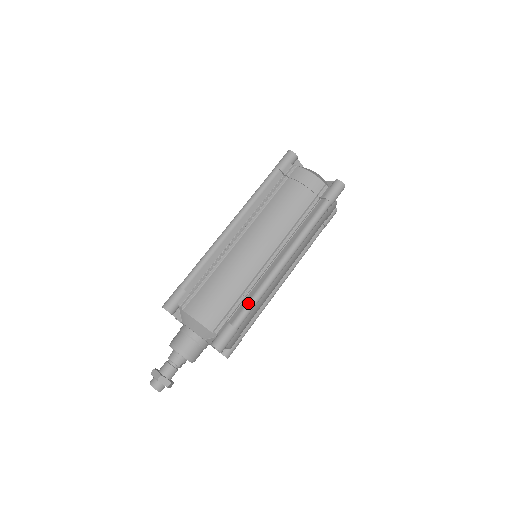
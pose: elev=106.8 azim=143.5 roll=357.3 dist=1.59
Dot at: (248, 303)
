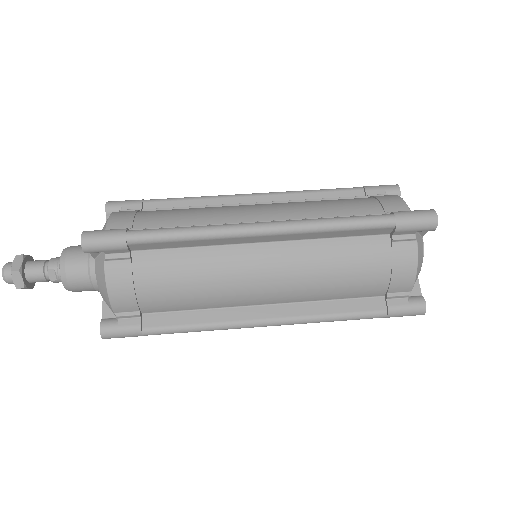
Dot at: occluded
